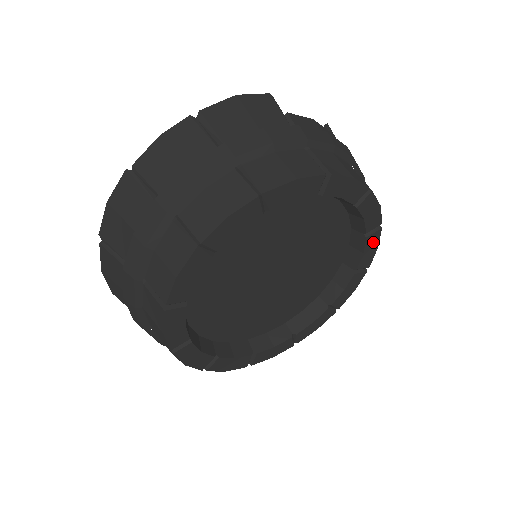
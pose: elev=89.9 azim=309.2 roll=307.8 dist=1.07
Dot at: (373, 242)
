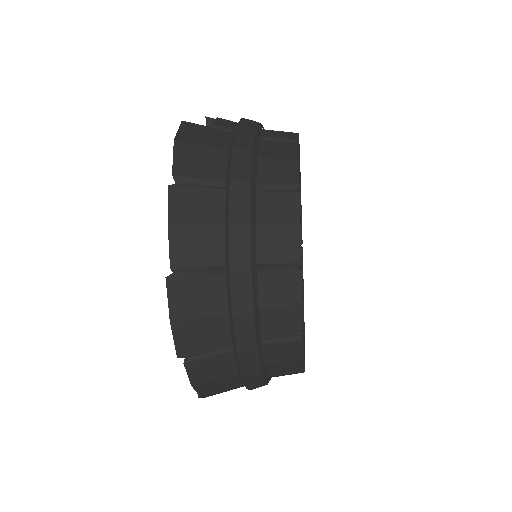
Dot at: occluded
